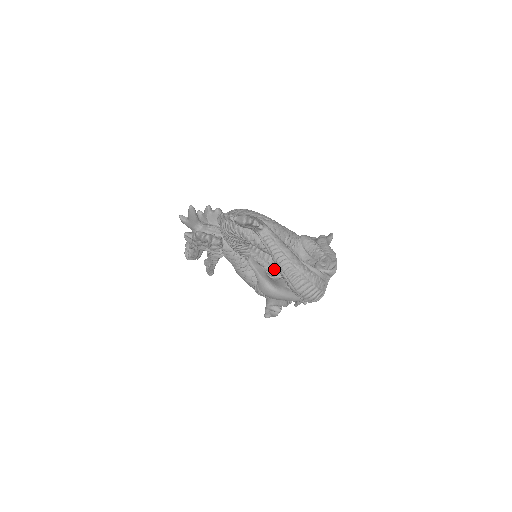
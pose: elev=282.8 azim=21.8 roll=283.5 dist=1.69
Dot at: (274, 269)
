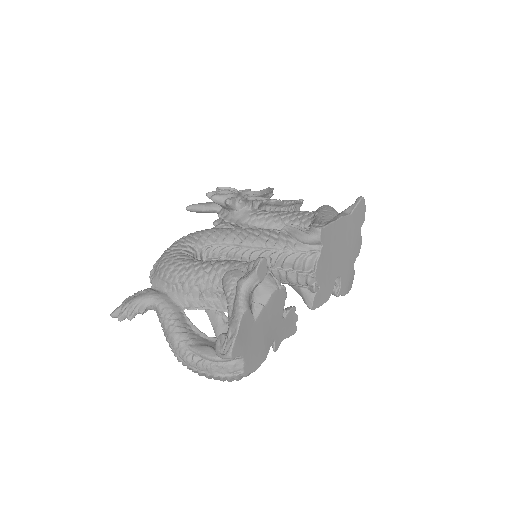
Dot at: occluded
